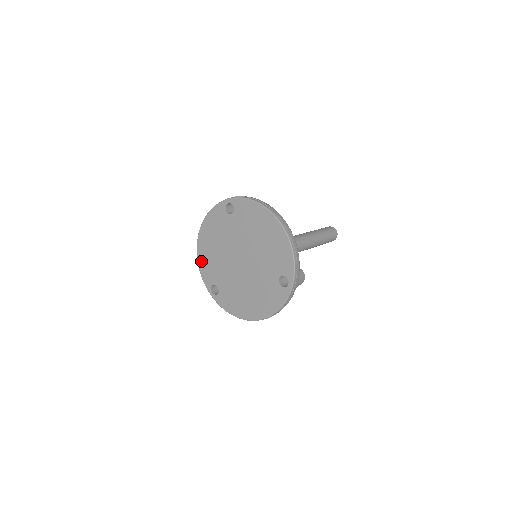
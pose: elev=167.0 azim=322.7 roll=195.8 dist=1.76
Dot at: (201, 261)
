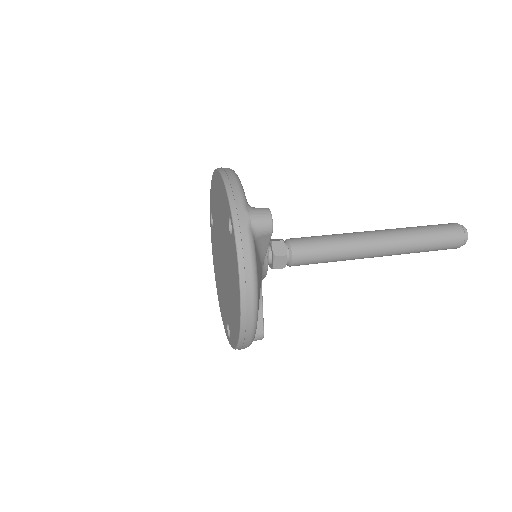
Dot at: (212, 186)
